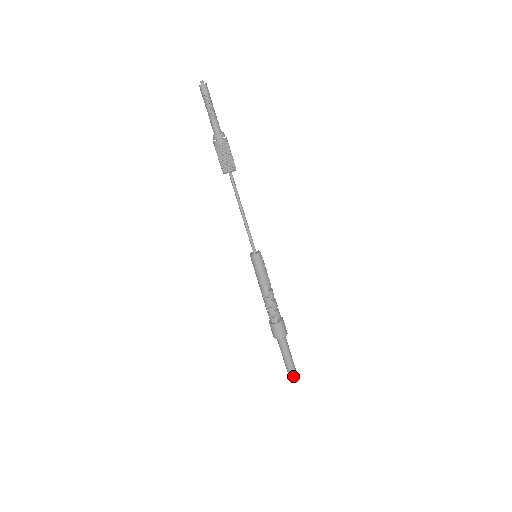
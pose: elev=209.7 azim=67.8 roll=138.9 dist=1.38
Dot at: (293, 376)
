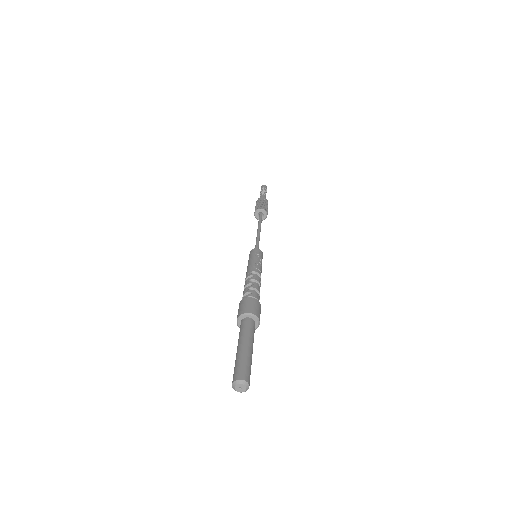
Dot at: (237, 369)
